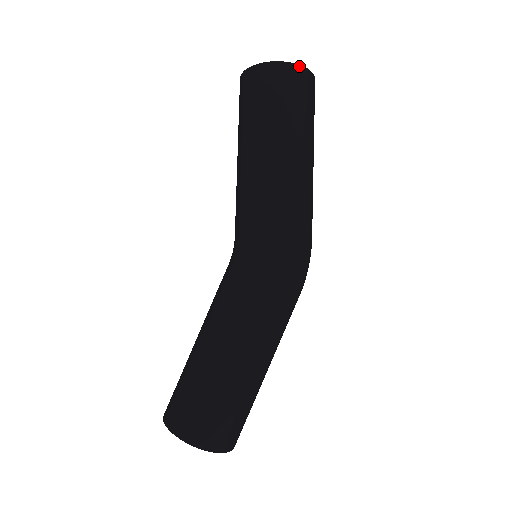
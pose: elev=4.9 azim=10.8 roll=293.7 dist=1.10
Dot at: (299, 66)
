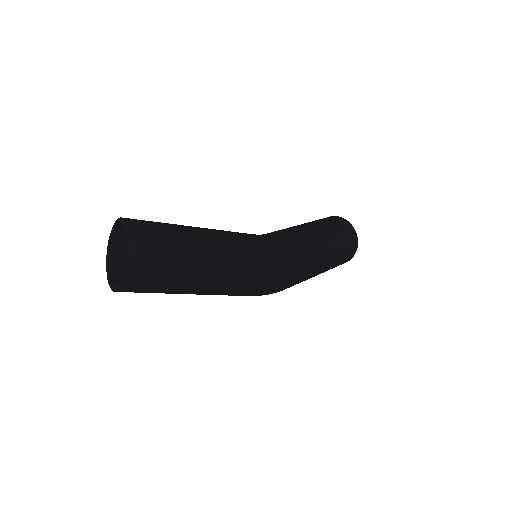
Dot at: (357, 239)
